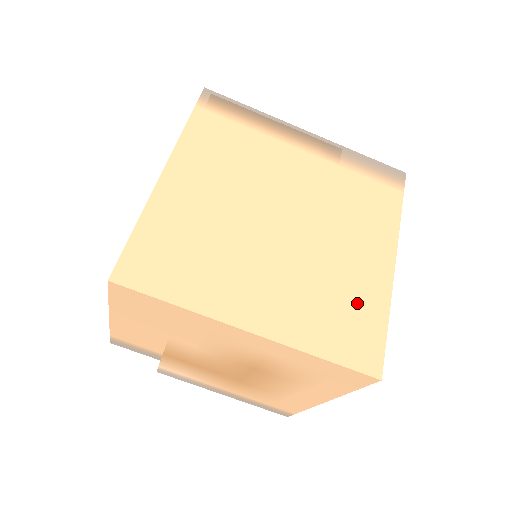
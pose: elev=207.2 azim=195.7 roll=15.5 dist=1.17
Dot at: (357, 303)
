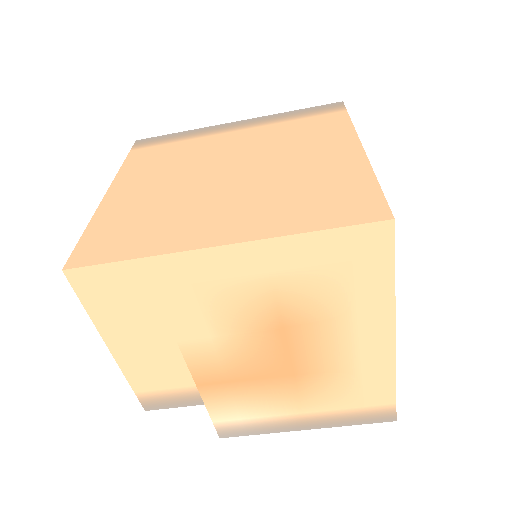
Dot at: (334, 183)
